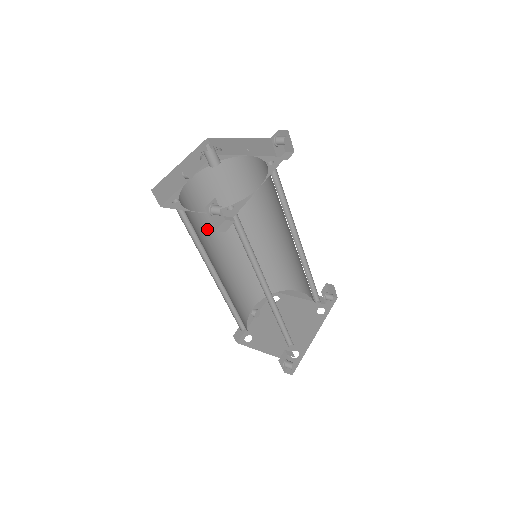
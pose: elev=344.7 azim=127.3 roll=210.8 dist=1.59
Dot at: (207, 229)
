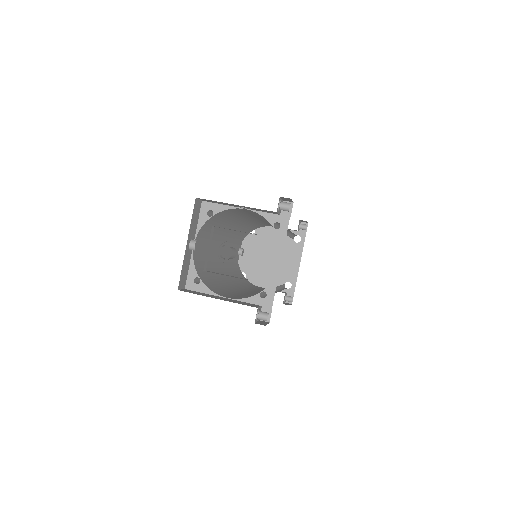
Dot at: (209, 255)
